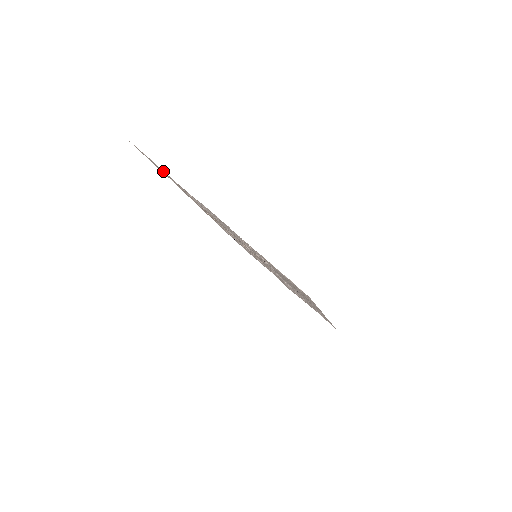
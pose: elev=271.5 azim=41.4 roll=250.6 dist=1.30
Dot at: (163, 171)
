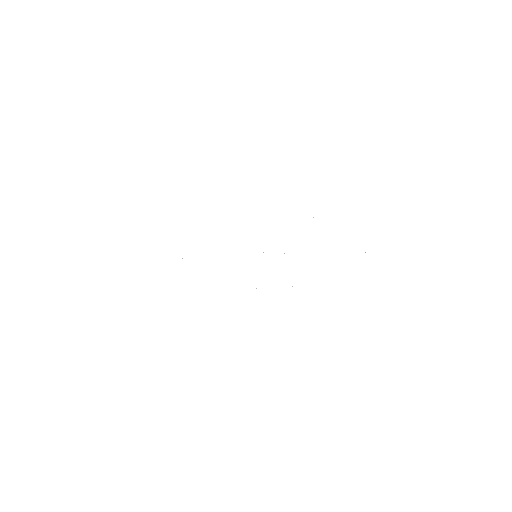
Dot at: occluded
